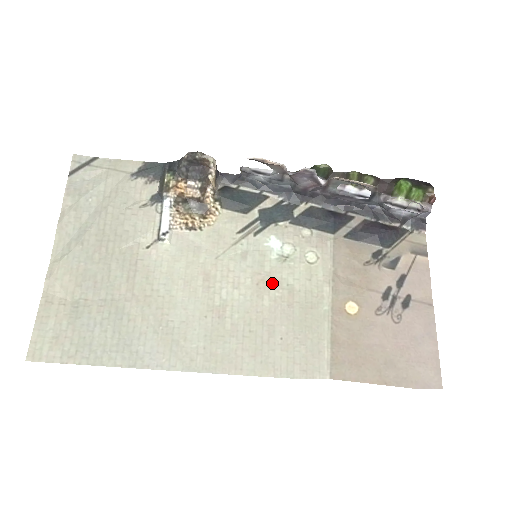
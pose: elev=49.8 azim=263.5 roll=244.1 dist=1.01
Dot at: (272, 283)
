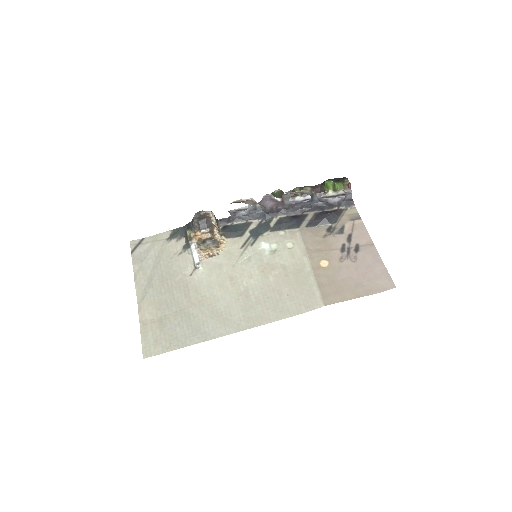
Dot at: (271, 268)
